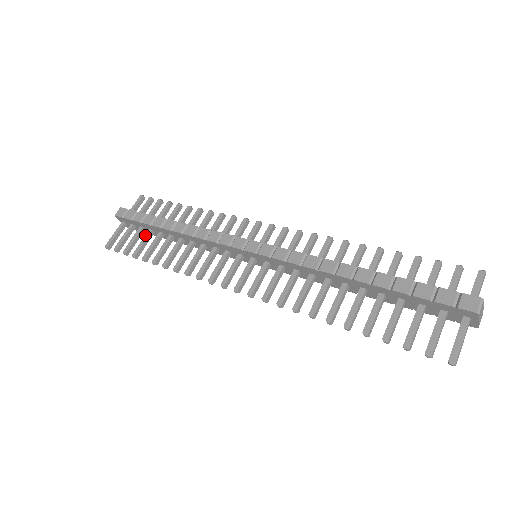
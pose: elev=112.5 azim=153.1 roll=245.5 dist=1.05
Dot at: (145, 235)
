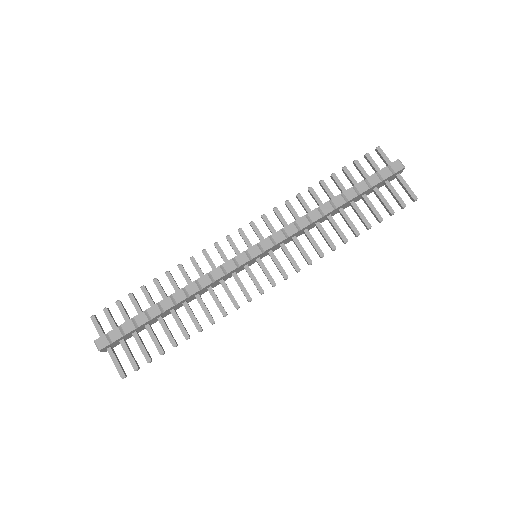
Dot at: occluded
